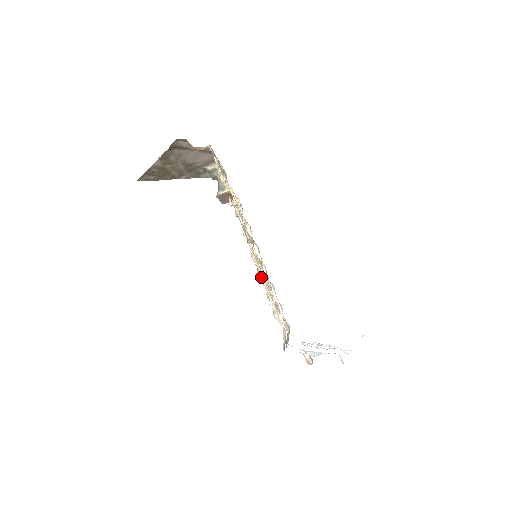
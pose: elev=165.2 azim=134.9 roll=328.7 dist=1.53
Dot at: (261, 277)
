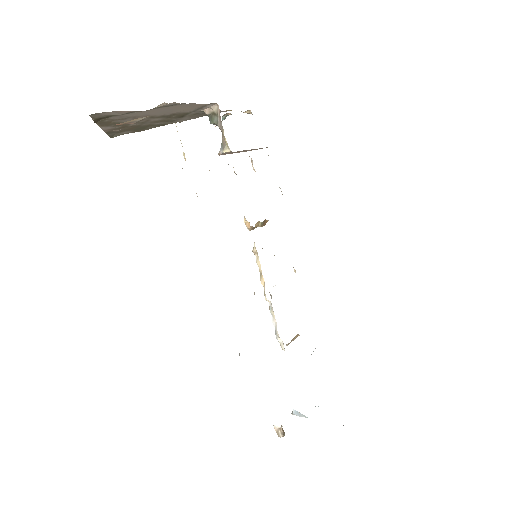
Dot at: occluded
